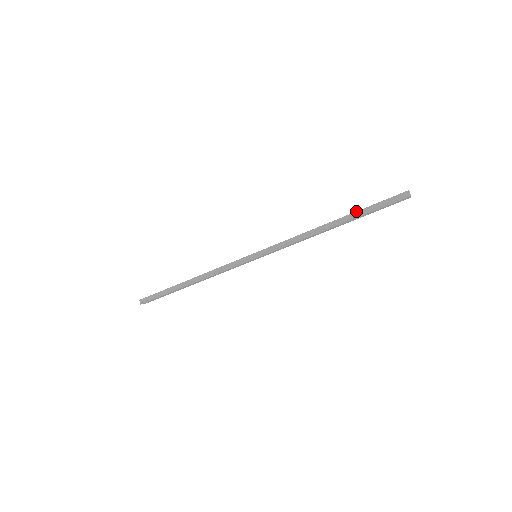
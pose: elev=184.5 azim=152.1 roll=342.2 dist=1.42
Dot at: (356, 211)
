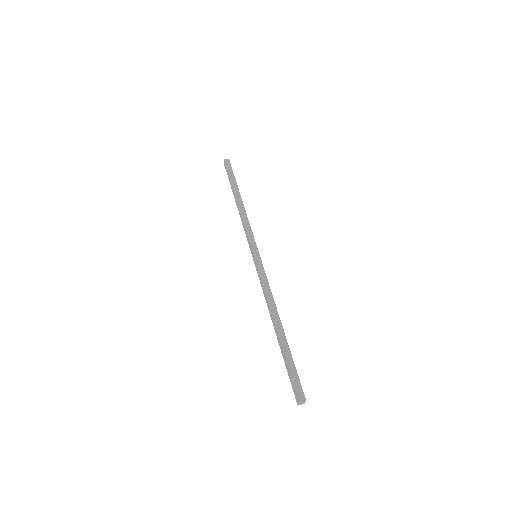
Dot at: (283, 350)
